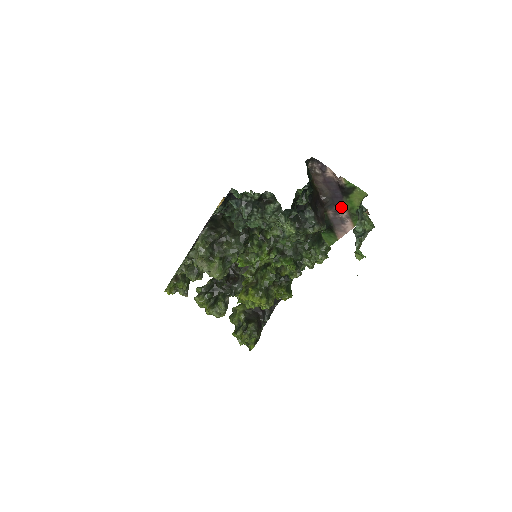
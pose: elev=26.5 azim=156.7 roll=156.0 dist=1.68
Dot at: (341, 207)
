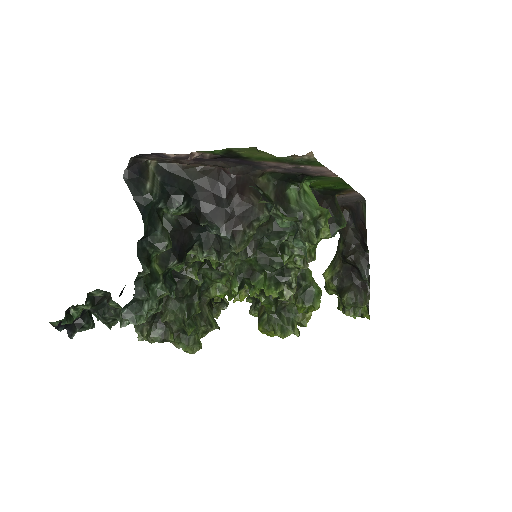
Dot at: (266, 164)
